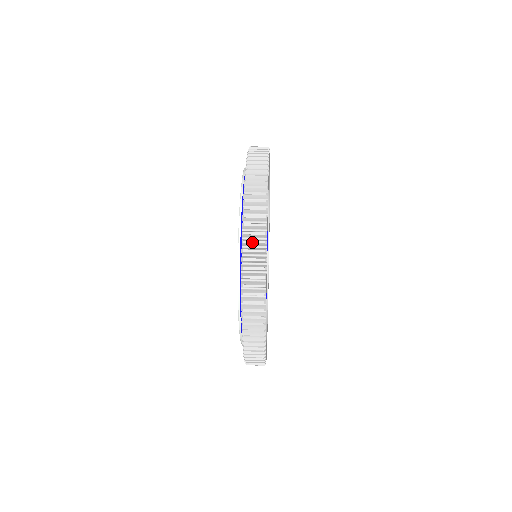
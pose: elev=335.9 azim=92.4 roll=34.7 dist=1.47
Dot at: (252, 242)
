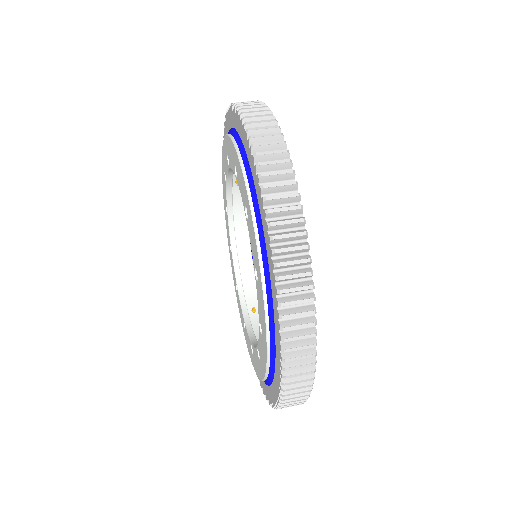
Dot at: (271, 162)
